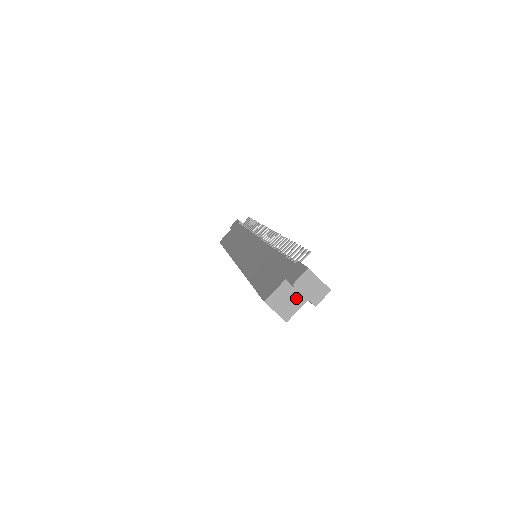
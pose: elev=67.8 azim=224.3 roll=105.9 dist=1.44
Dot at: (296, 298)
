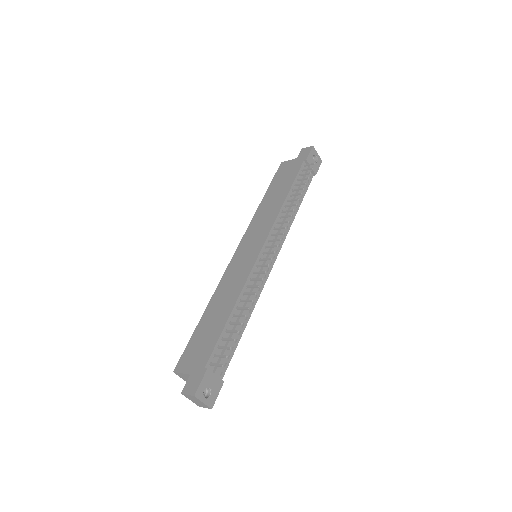
Dot at: occluded
